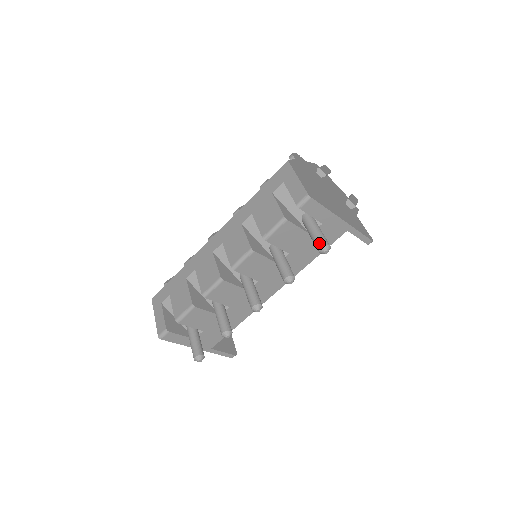
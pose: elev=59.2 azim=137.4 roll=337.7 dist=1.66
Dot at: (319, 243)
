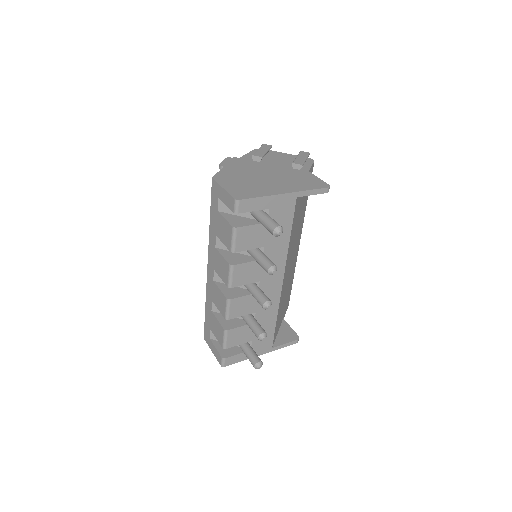
Dot at: (270, 230)
